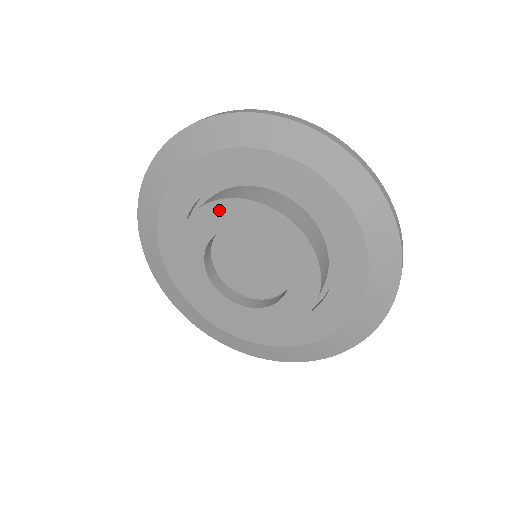
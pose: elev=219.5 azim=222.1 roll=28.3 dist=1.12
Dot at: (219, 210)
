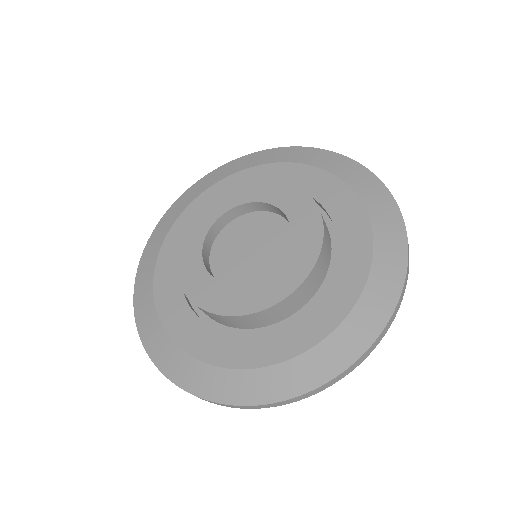
Dot at: (254, 186)
